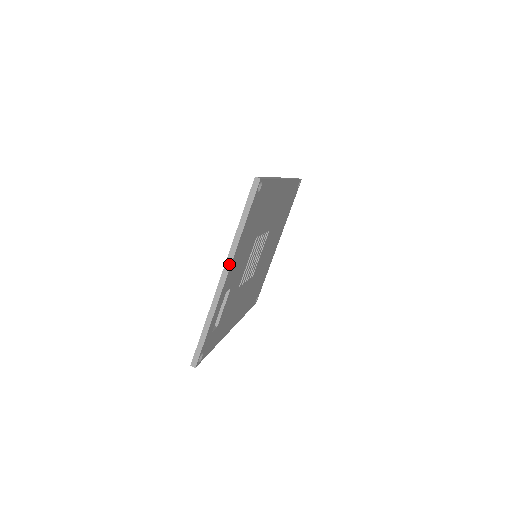
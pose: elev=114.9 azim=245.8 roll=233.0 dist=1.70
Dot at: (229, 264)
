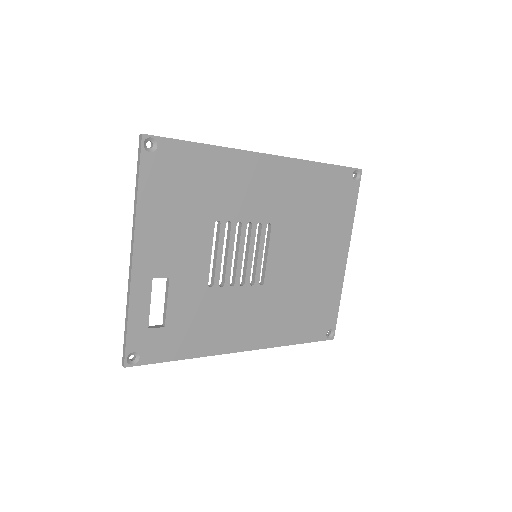
Dot at: (133, 239)
